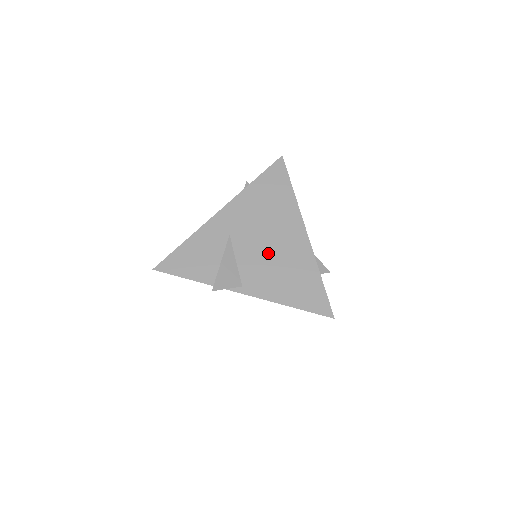
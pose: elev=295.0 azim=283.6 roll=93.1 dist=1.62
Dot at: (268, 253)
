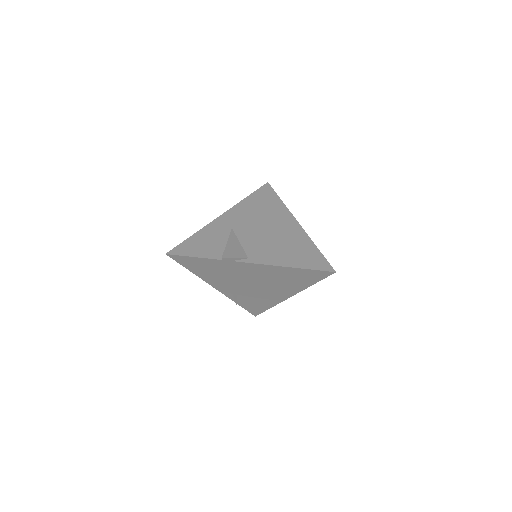
Dot at: (267, 236)
